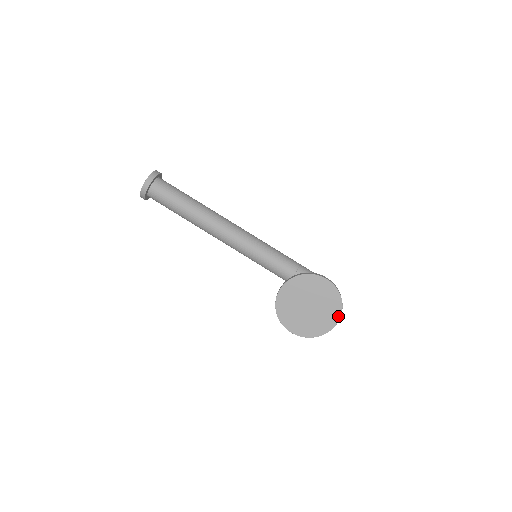
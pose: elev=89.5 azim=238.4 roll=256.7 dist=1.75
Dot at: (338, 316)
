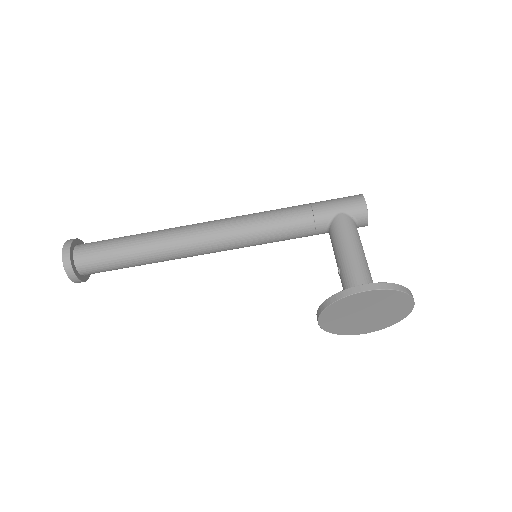
Dot at: (410, 302)
